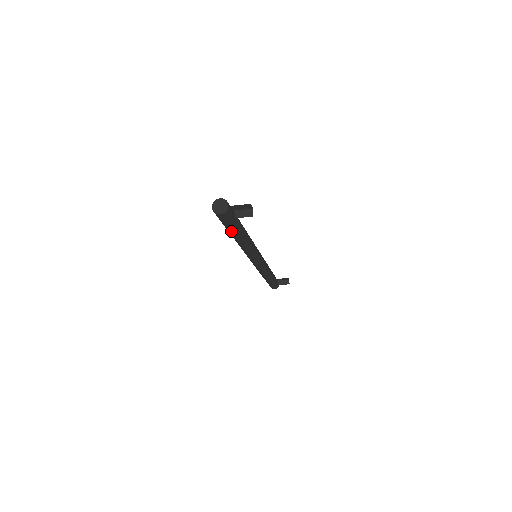
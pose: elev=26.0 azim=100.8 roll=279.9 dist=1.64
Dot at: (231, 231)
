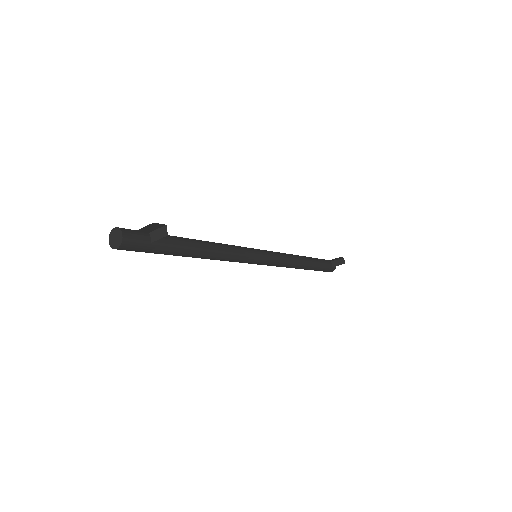
Dot at: (166, 254)
